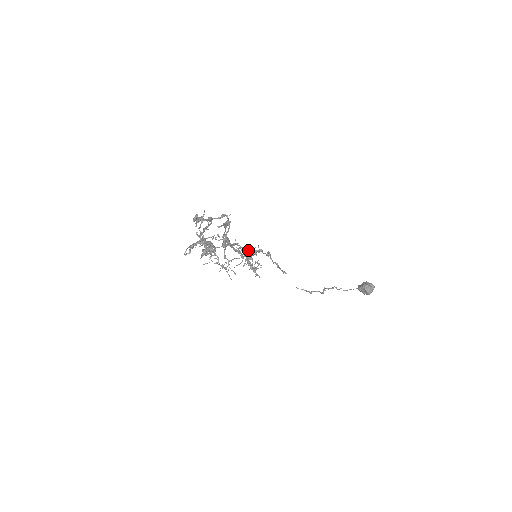
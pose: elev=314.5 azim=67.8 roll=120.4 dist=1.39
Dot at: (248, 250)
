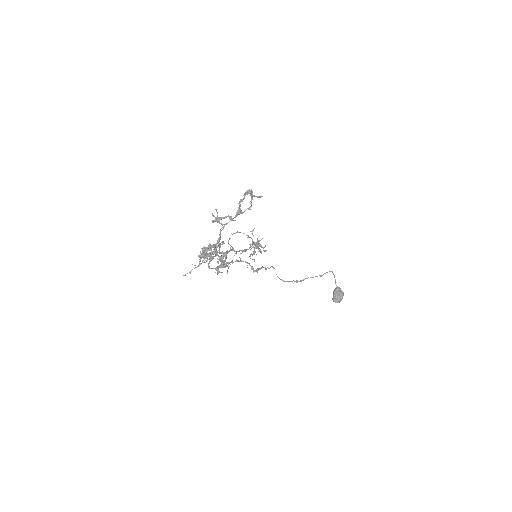
Dot at: occluded
